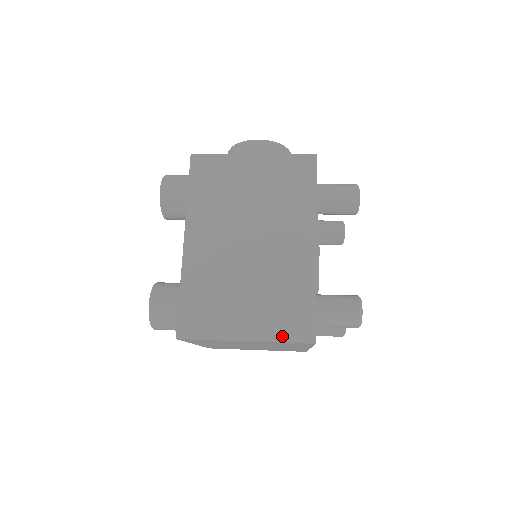
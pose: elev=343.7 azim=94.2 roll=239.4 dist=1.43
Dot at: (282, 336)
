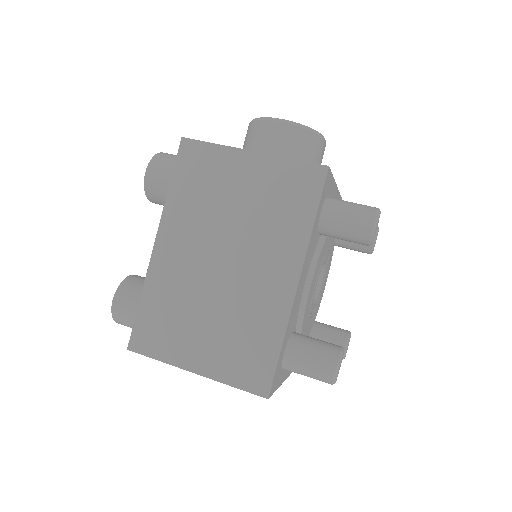
Dot at: (234, 379)
